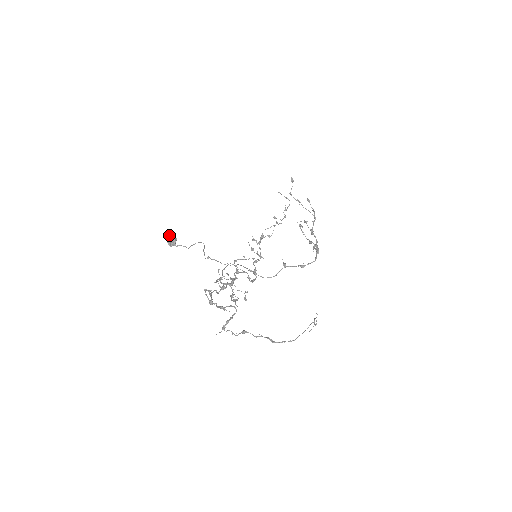
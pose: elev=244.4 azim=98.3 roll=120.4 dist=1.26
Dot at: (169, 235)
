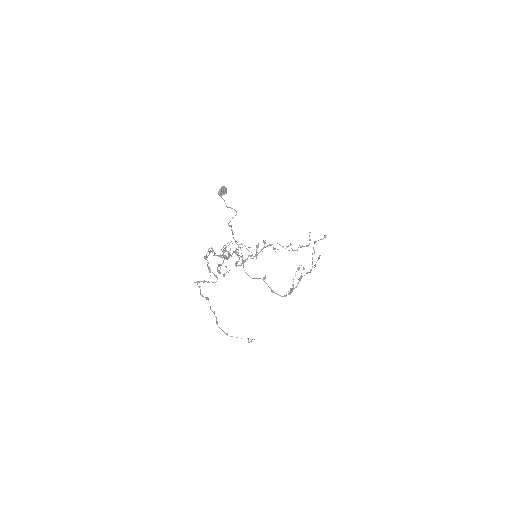
Dot at: occluded
